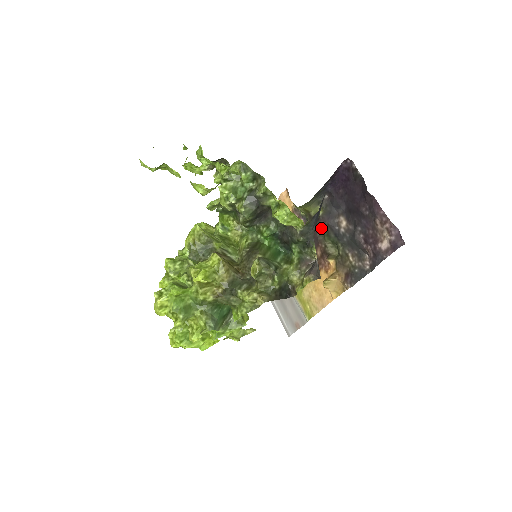
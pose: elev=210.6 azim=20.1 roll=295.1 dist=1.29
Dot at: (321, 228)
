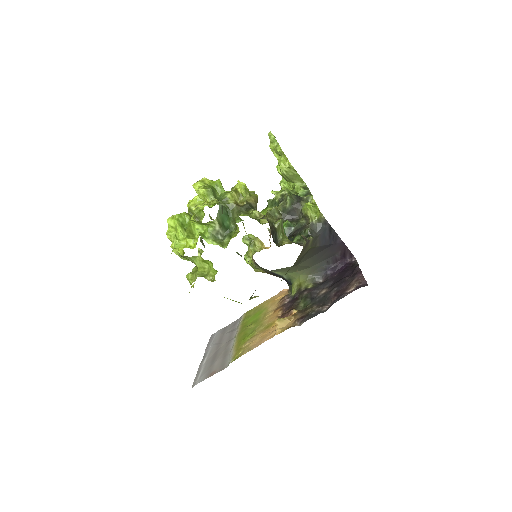
Dot at: (303, 295)
